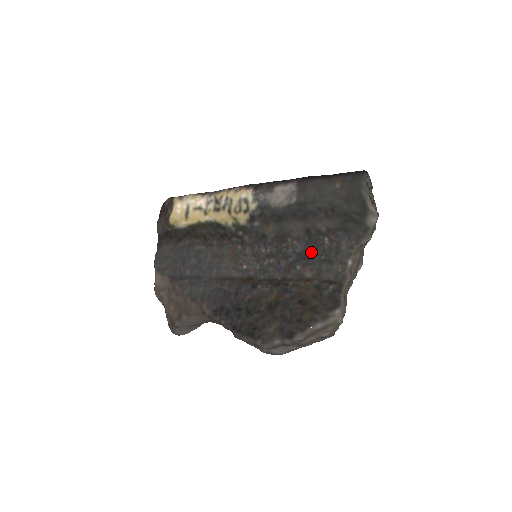
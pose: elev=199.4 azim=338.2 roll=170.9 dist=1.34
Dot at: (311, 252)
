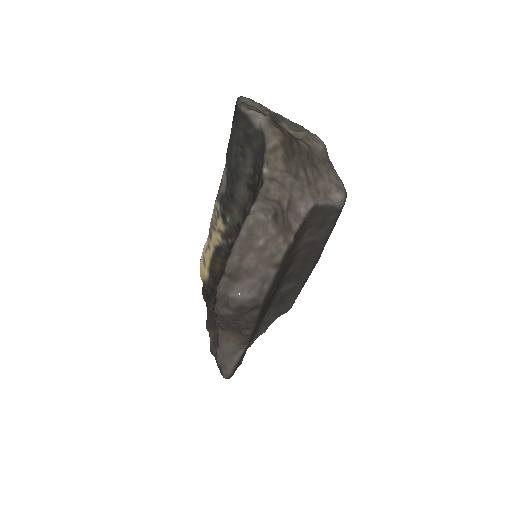
Dot at: (253, 198)
